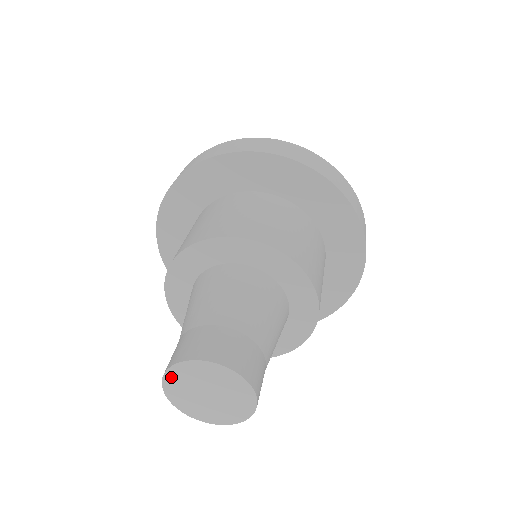
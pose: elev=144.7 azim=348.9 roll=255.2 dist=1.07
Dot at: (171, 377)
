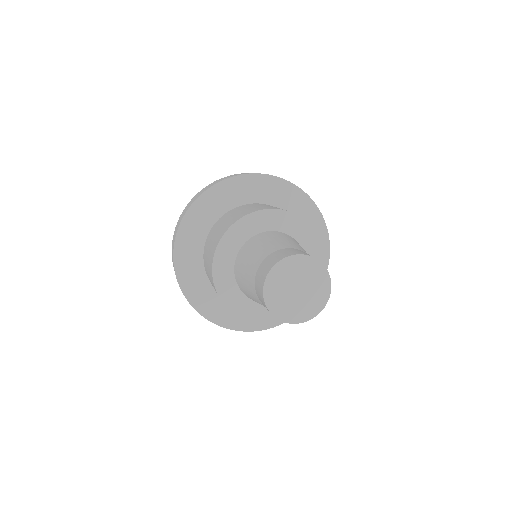
Dot at: (276, 271)
